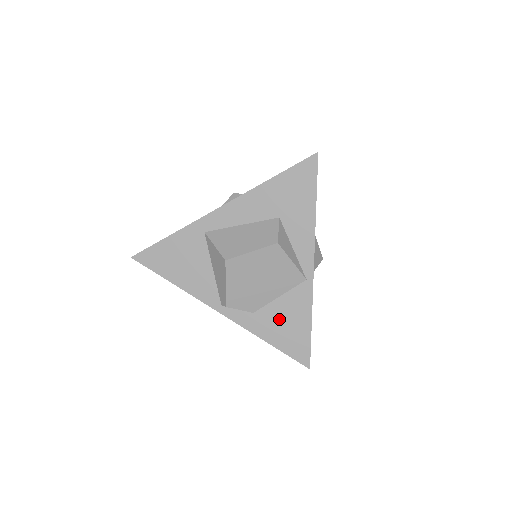
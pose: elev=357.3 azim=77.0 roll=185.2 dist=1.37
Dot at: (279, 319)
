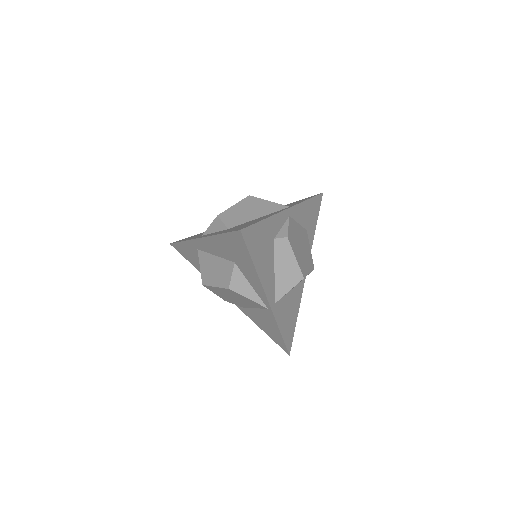
Dot at: (261, 320)
